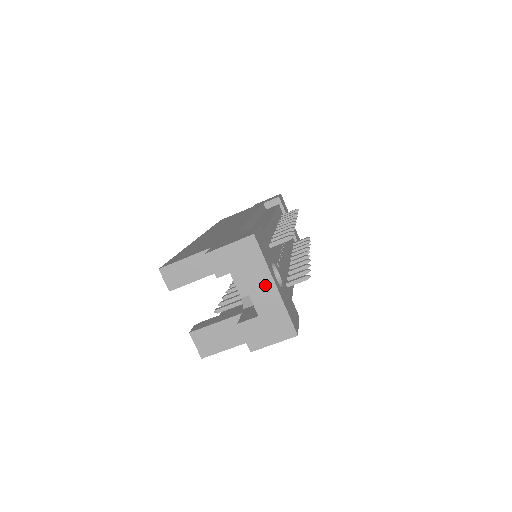
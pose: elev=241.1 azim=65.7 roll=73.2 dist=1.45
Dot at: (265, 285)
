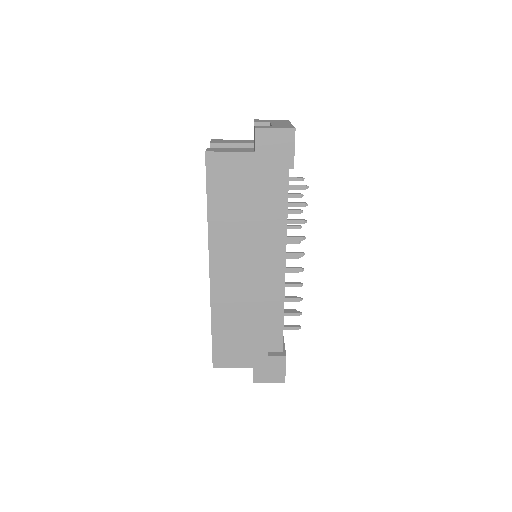
Dot at: occluded
